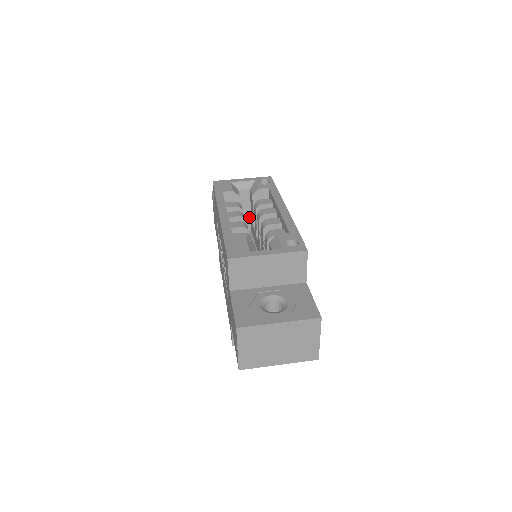
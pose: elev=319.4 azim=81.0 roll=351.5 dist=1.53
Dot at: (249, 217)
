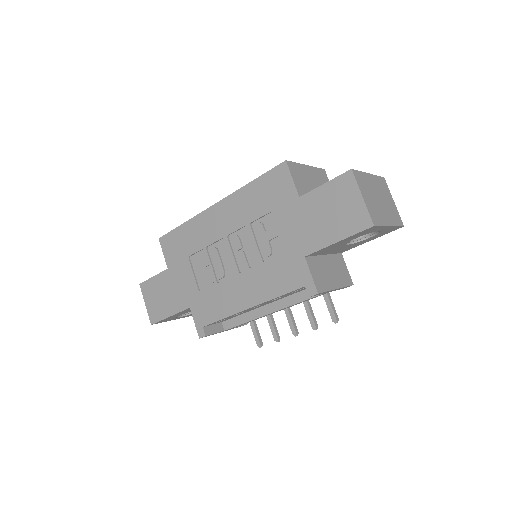
Dot at: occluded
